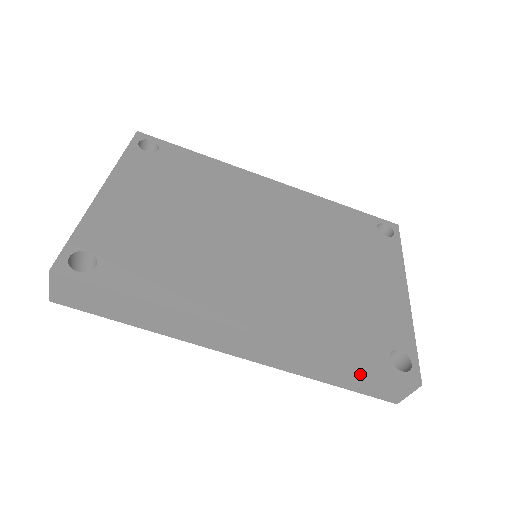
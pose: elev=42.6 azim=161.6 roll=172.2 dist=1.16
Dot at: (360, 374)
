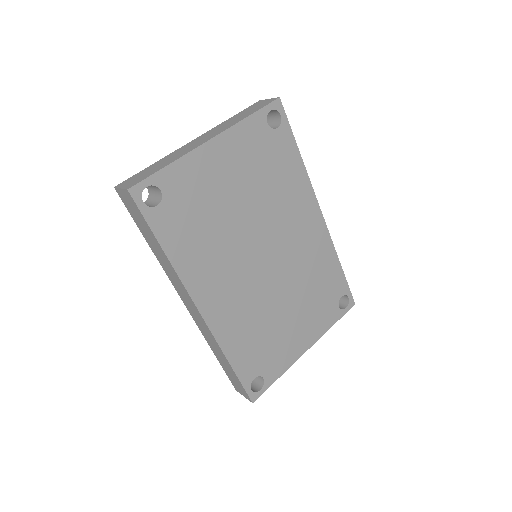
Dot at: (232, 372)
